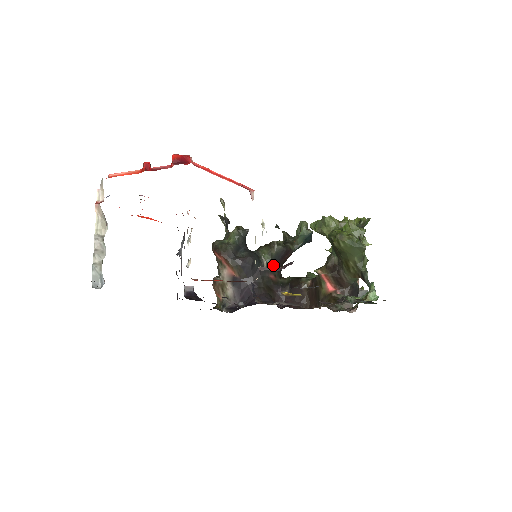
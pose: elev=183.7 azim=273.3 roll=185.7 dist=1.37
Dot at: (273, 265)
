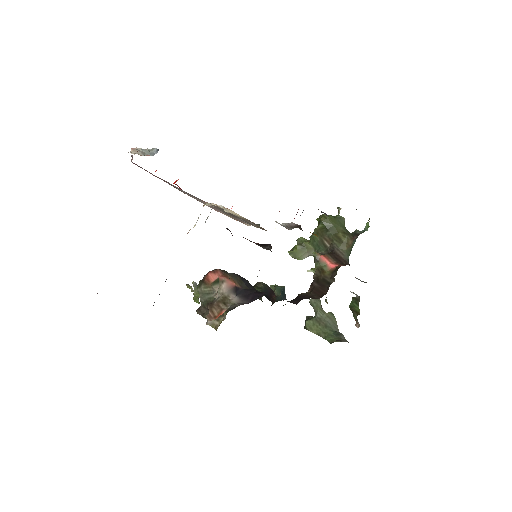
Dot at: (265, 295)
